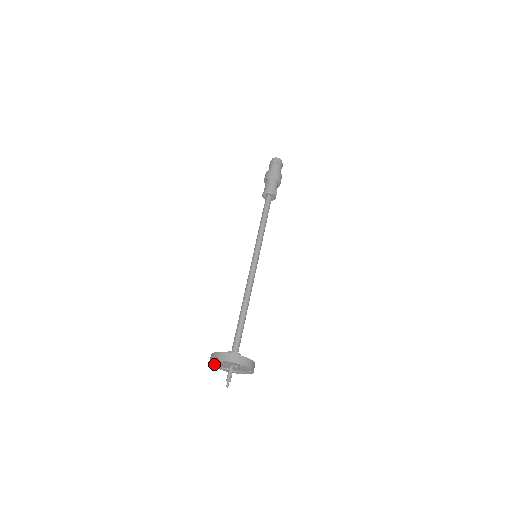
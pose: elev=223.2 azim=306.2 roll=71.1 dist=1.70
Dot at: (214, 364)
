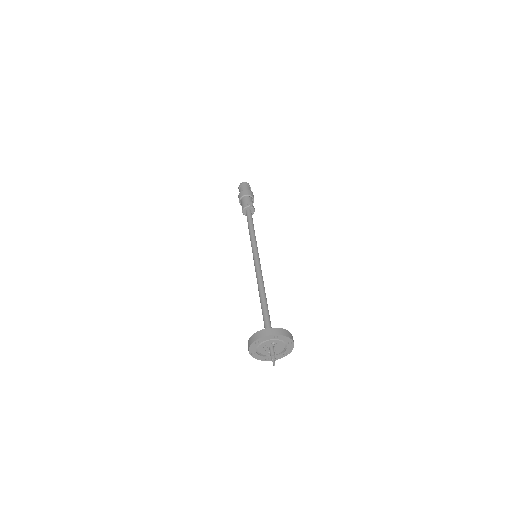
Dot at: (255, 354)
